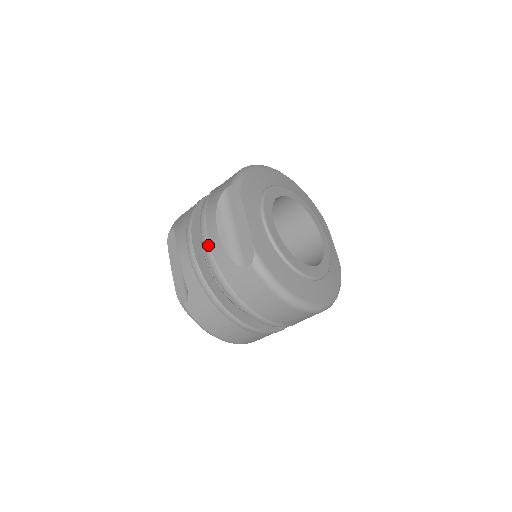
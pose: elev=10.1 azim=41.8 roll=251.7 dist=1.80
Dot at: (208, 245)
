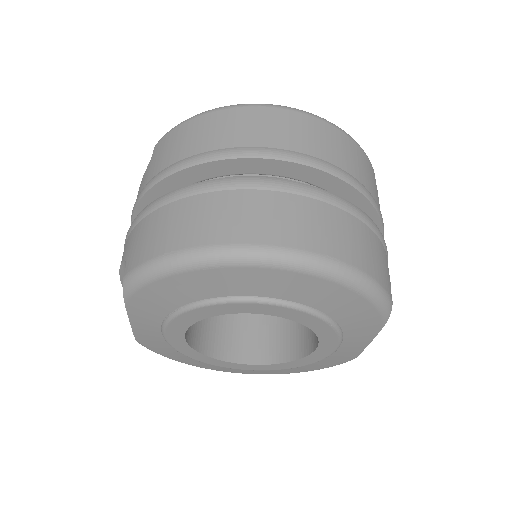
Dot at: occluded
